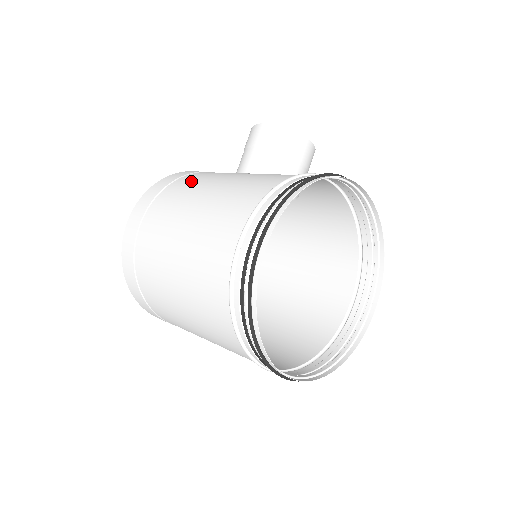
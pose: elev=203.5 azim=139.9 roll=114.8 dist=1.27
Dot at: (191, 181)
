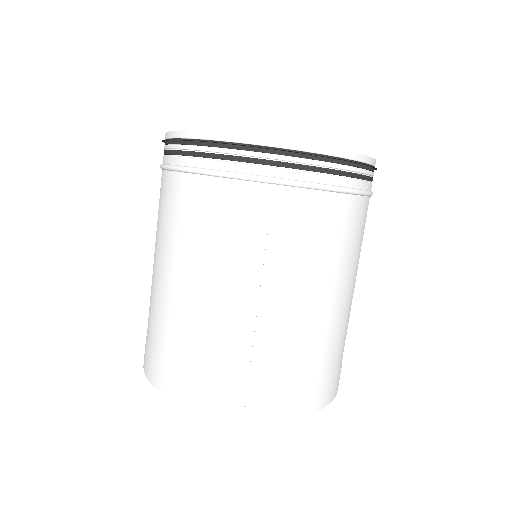
Dot at: occluded
